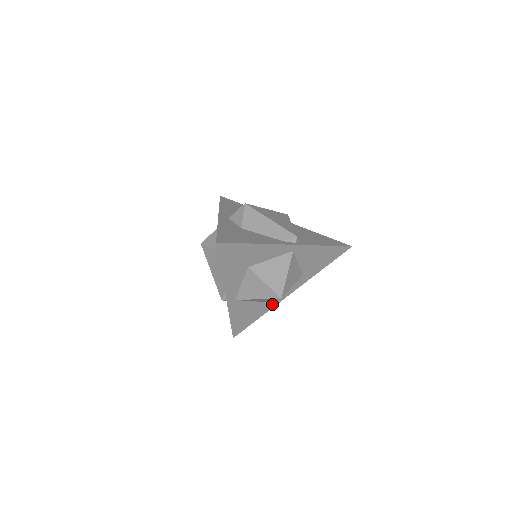
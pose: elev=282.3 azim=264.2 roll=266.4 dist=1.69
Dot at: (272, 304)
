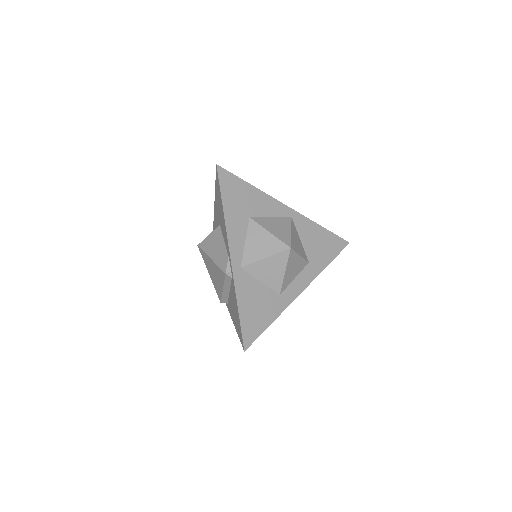
Dot at: (284, 302)
